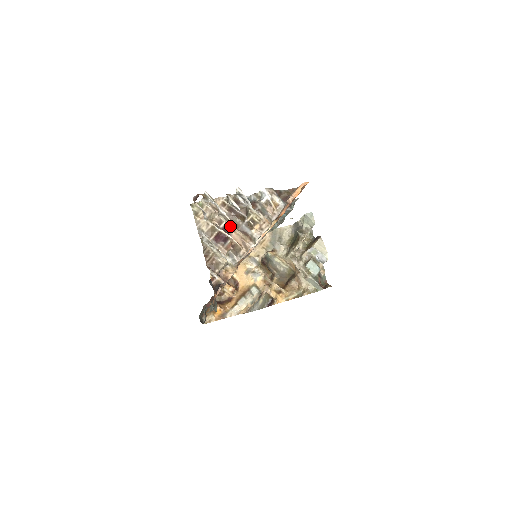
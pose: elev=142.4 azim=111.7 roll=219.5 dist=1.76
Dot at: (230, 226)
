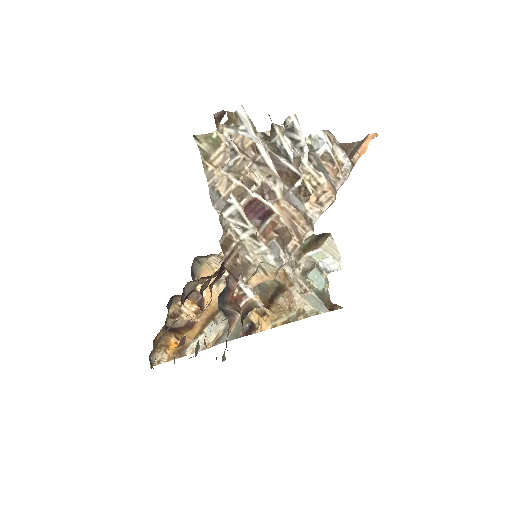
Dot at: (272, 190)
